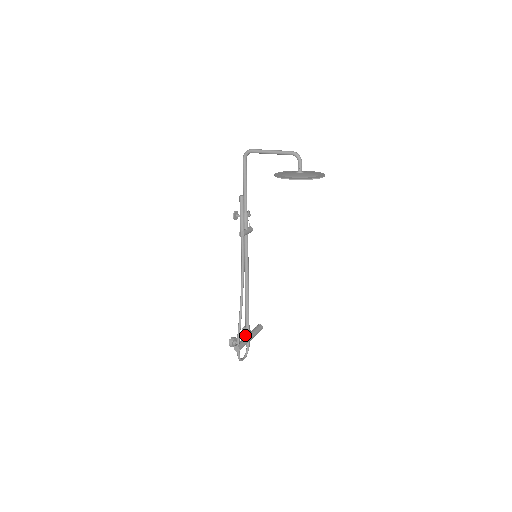
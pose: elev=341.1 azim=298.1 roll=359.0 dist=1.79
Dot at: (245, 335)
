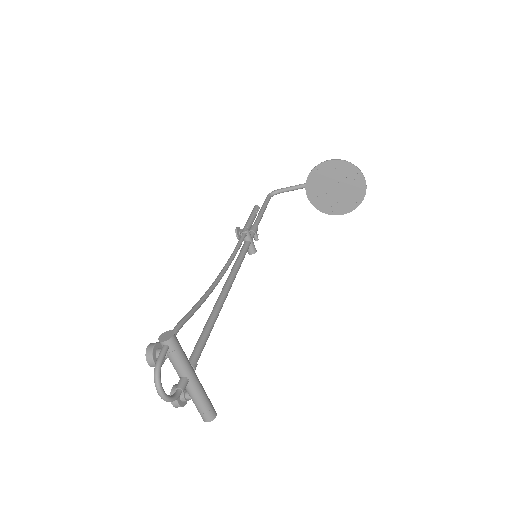
Dot at: occluded
